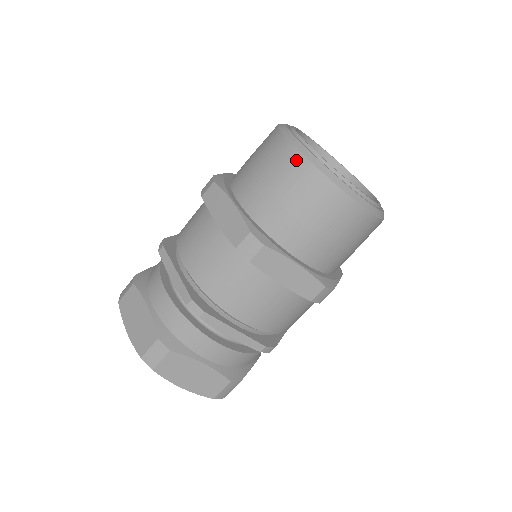
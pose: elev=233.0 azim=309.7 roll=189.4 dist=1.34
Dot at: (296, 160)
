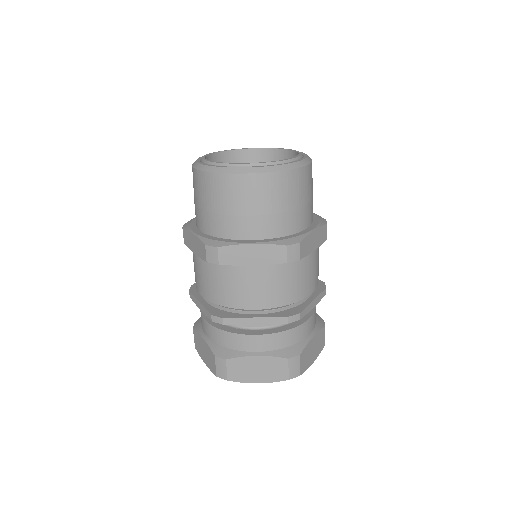
Dot at: (202, 178)
